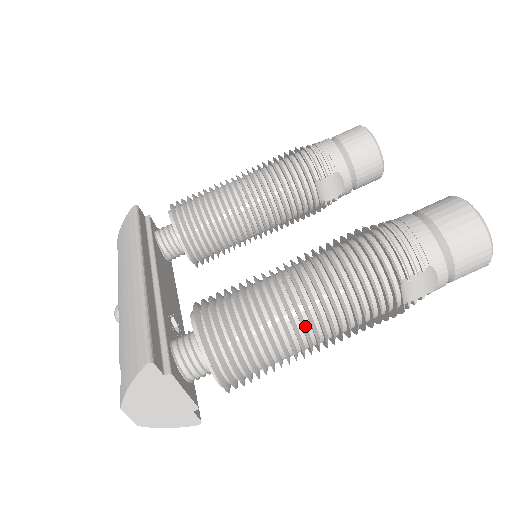
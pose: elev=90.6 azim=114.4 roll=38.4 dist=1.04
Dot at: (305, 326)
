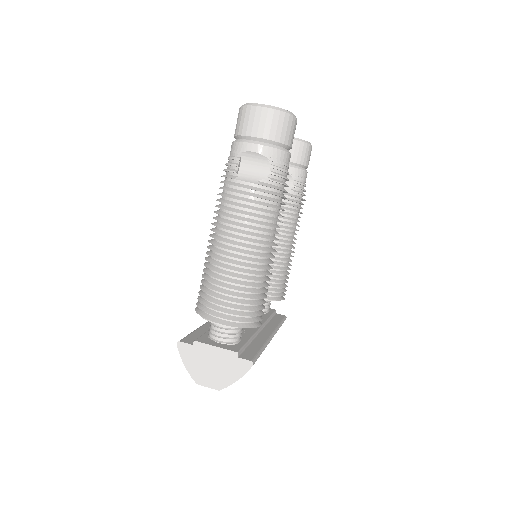
Dot at: (223, 251)
